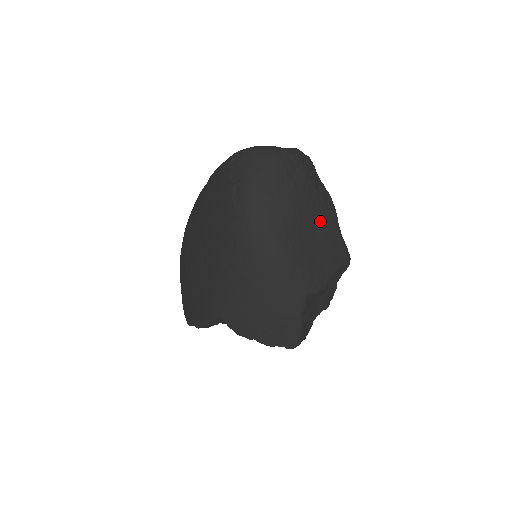
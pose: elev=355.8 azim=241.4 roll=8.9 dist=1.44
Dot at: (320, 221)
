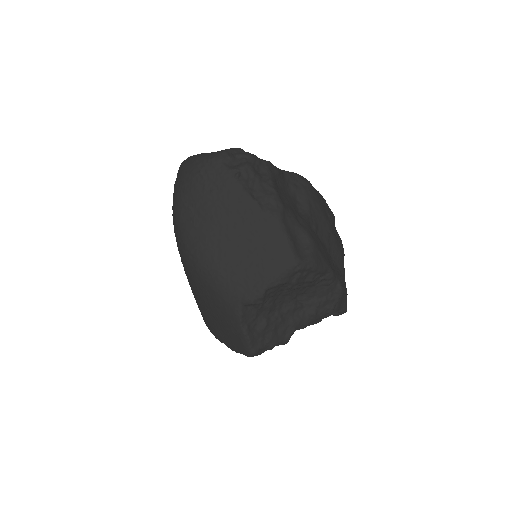
Dot at: (251, 225)
